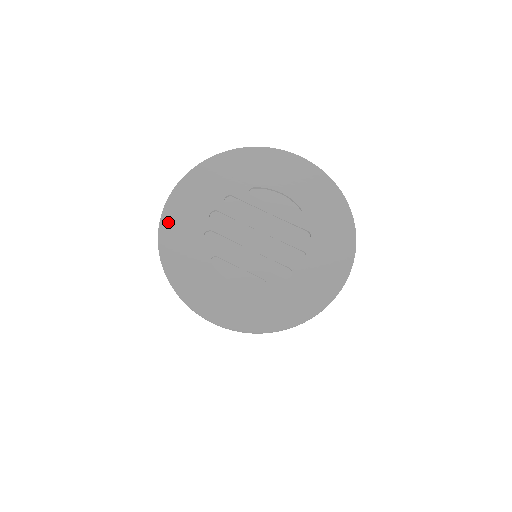
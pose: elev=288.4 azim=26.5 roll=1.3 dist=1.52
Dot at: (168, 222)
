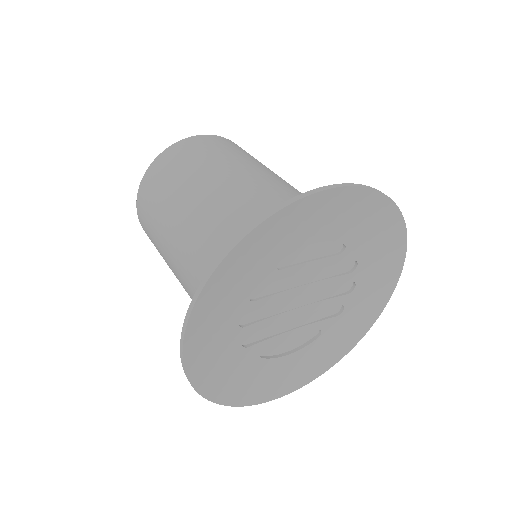
Dot at: (198, 372)
